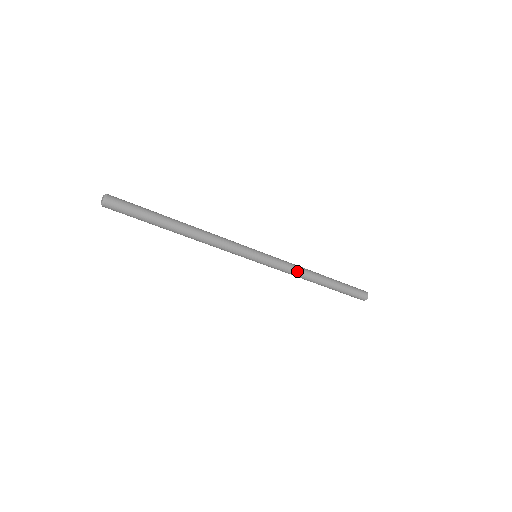
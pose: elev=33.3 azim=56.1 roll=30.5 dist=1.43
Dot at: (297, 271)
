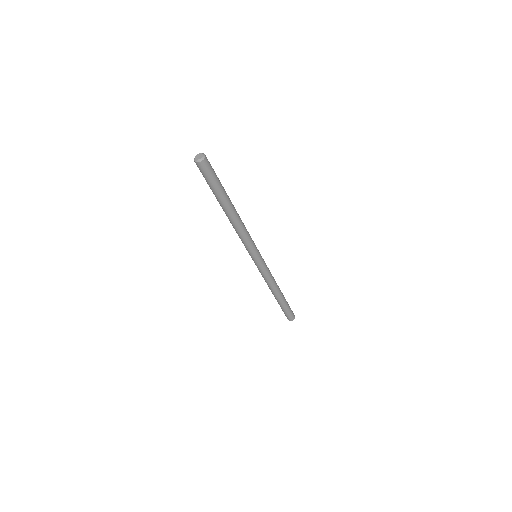
Dot at: (273, 277)
